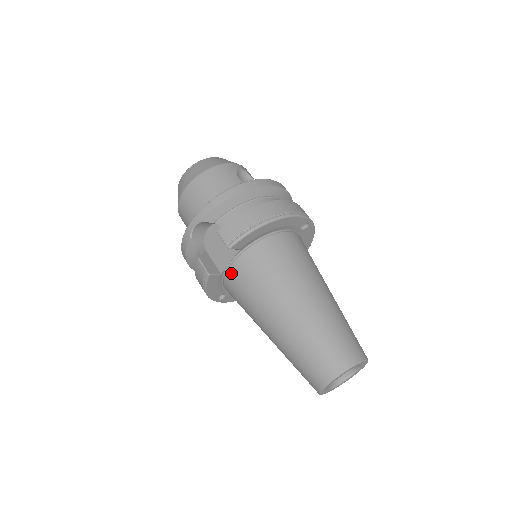
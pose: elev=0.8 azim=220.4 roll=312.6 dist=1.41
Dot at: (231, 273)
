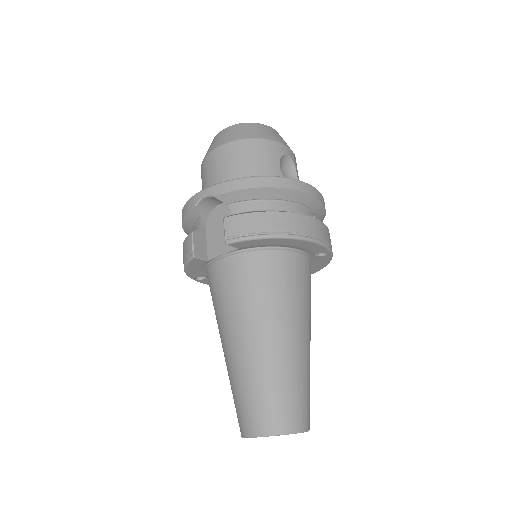
Dot at: (218, 266)
